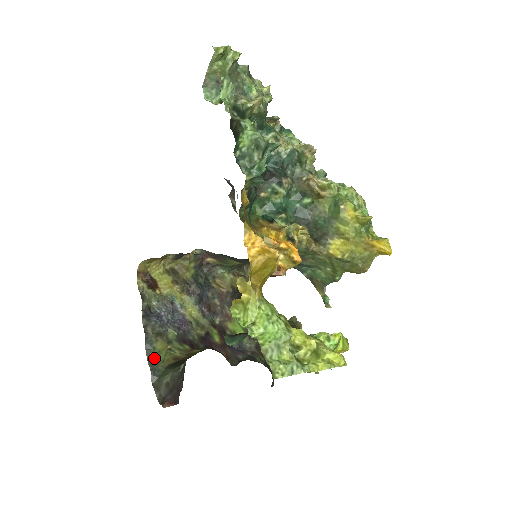
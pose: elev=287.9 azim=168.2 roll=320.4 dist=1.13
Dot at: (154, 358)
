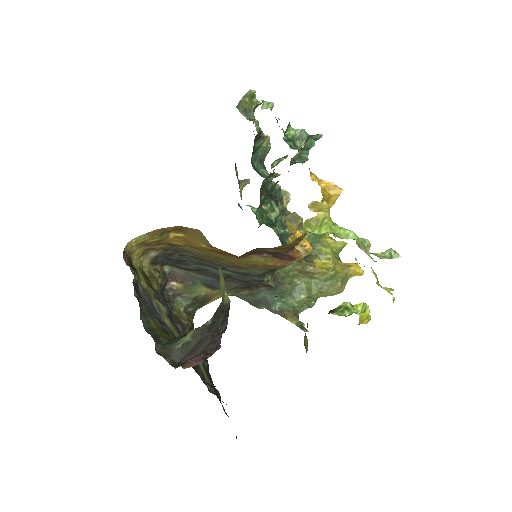
Dot at: (151, 331)
